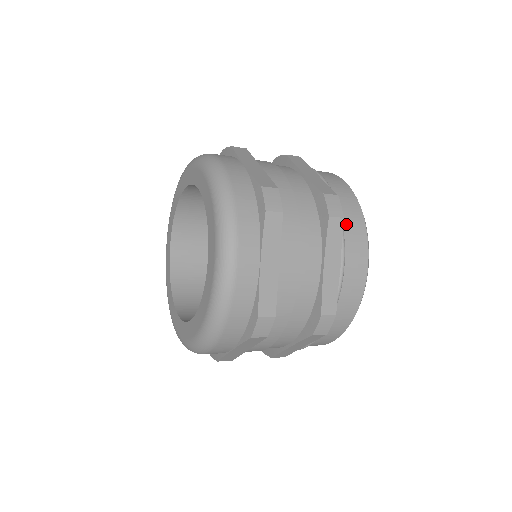
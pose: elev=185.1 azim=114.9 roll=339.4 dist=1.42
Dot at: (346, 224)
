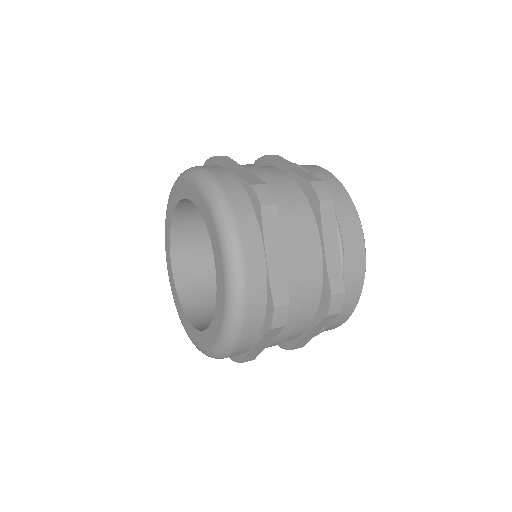
Dot at: (336, 206)
